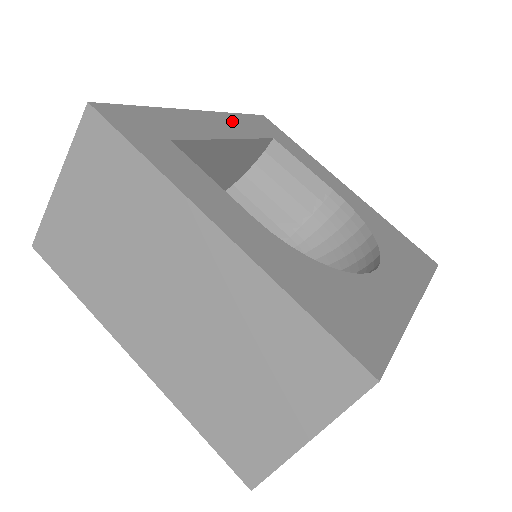
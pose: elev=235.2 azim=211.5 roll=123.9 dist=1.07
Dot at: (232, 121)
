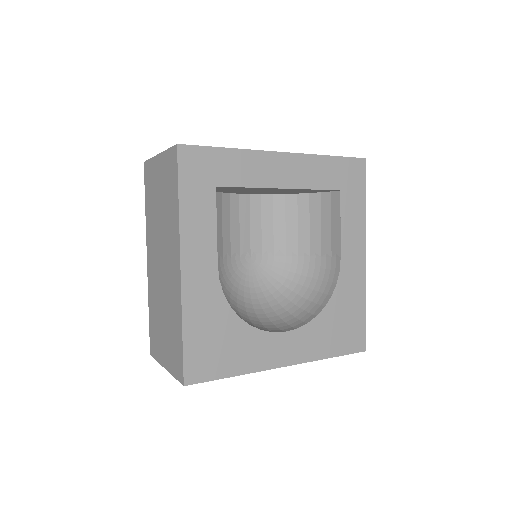
Dot at: (310, 166)
